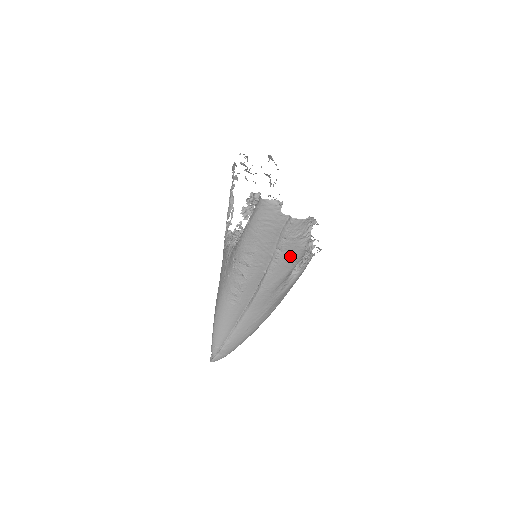
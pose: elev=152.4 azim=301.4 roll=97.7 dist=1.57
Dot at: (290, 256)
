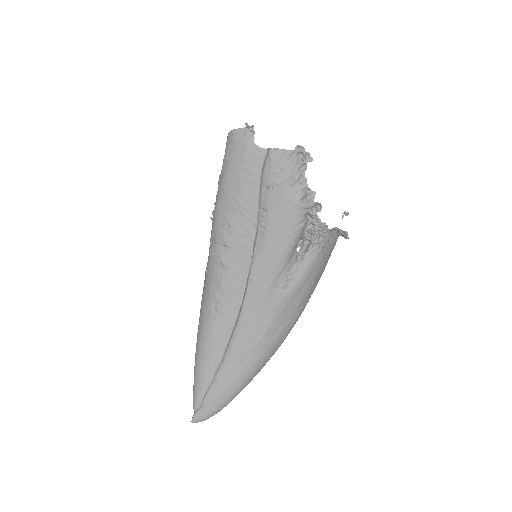
Dot at: (281, 219)
